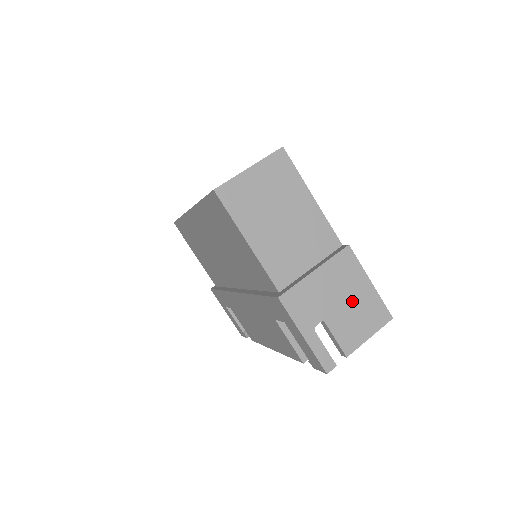
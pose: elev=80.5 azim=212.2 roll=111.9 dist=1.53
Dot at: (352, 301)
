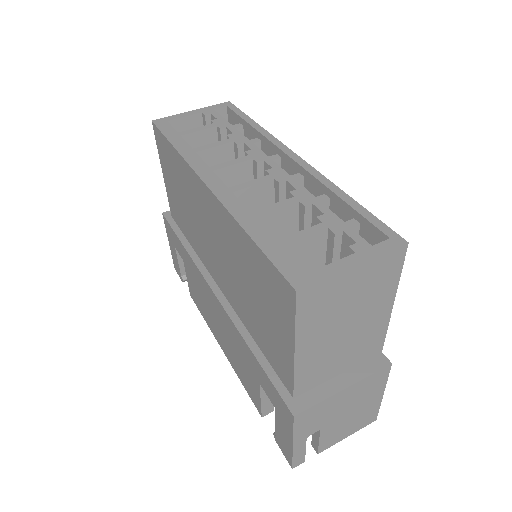
Dot at: (356, 411)
